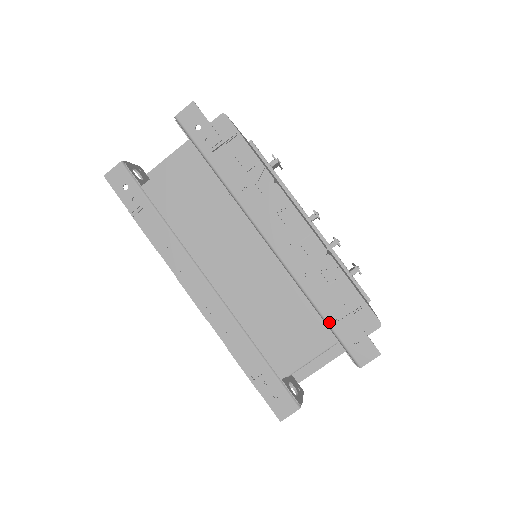
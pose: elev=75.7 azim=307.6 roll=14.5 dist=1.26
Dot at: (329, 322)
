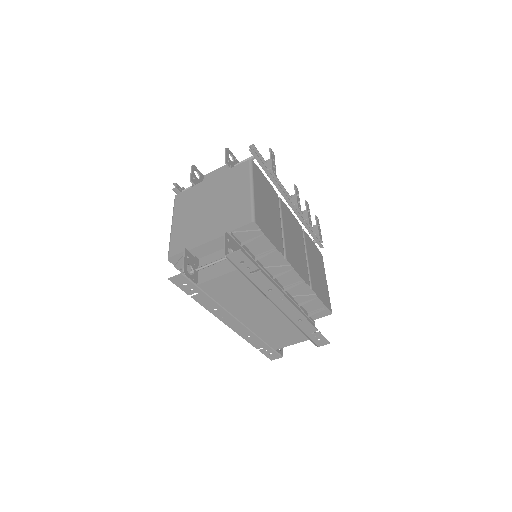
Dot at: (307, 335)
